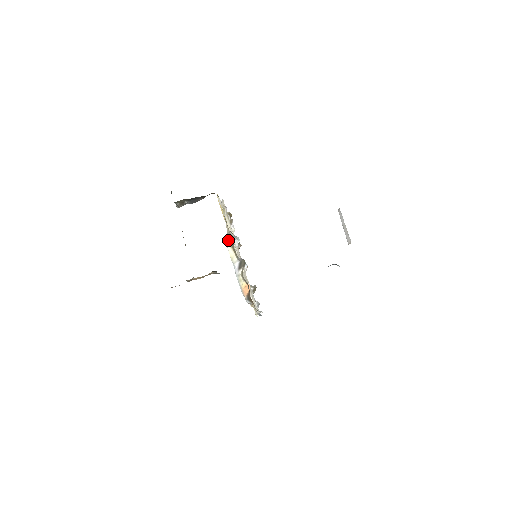
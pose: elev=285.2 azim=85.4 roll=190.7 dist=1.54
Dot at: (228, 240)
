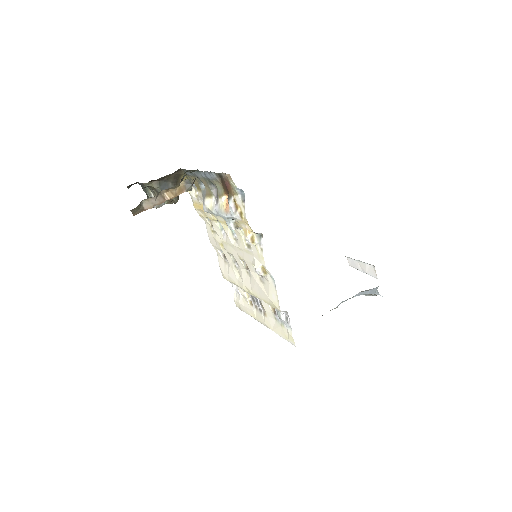
Dot at: (203, 198)
